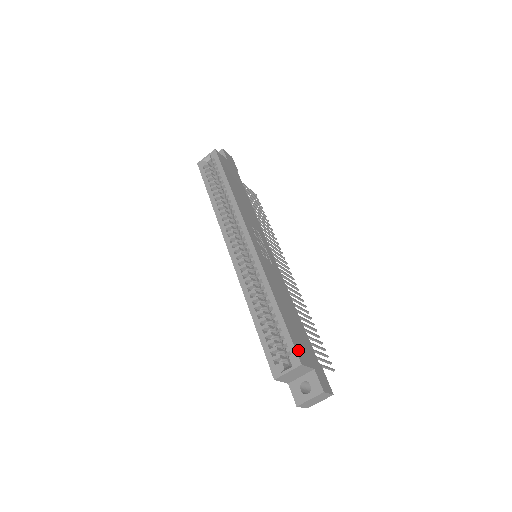
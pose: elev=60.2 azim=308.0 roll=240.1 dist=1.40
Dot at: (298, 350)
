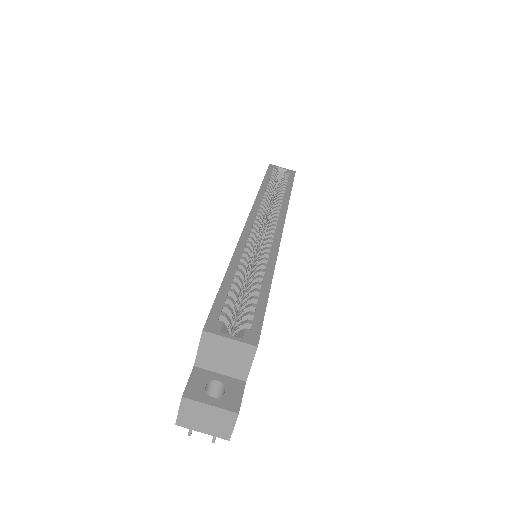
Dot at: occluded
